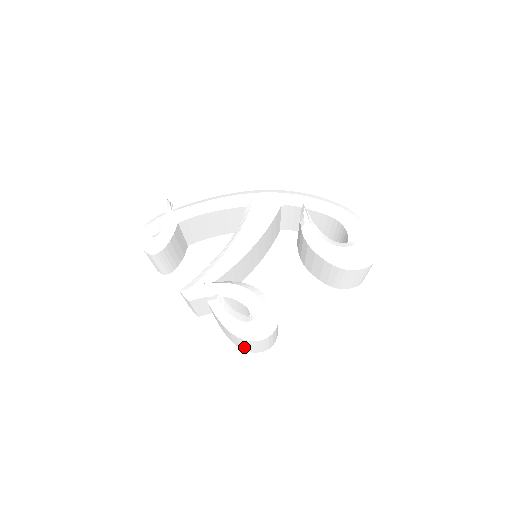
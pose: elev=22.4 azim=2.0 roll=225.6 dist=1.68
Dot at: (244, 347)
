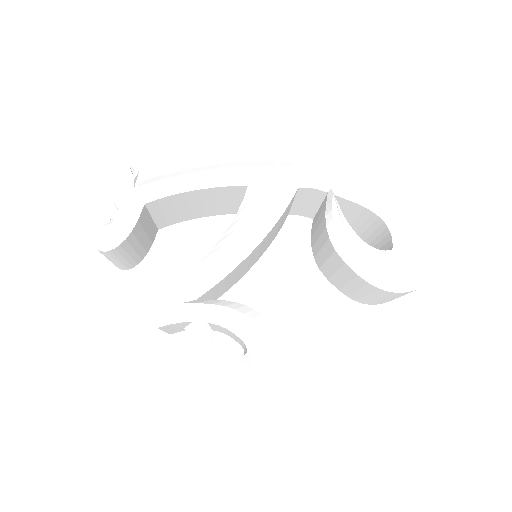
Dot at: occluded
